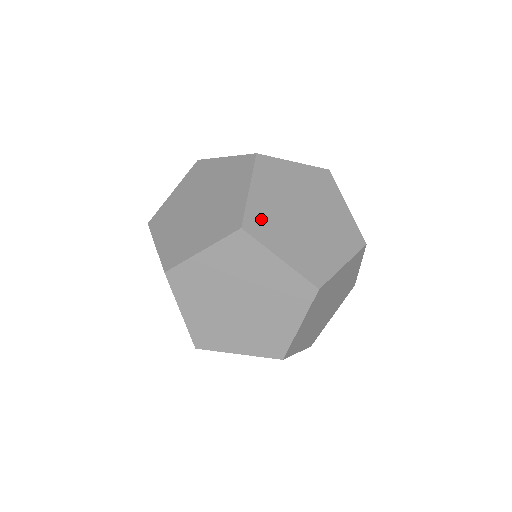
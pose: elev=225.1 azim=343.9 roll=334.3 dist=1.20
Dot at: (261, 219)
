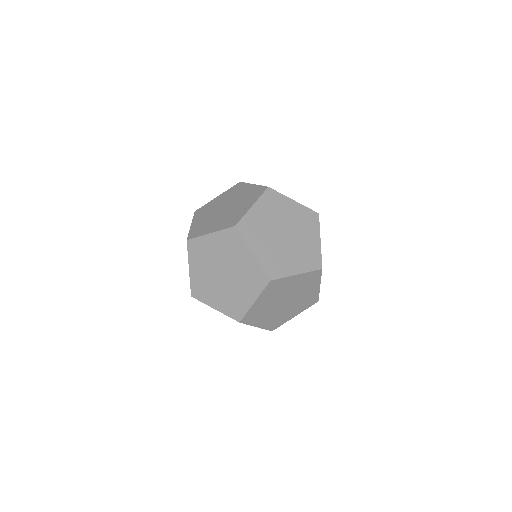
Dot at: (251, 226)
